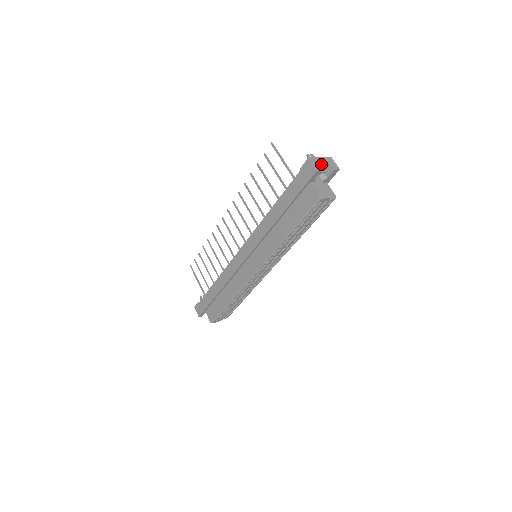
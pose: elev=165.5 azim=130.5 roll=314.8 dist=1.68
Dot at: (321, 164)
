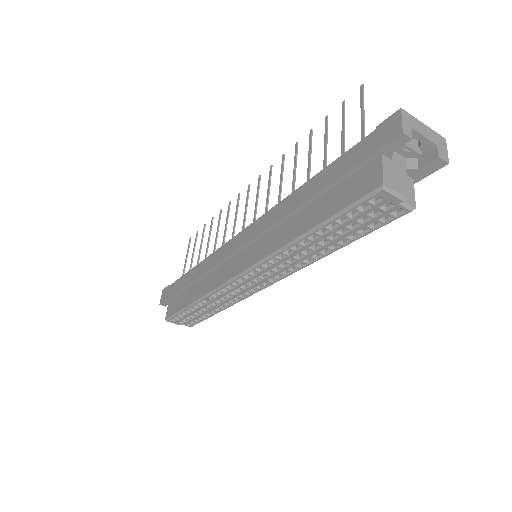
Dot at: (419, 132)
